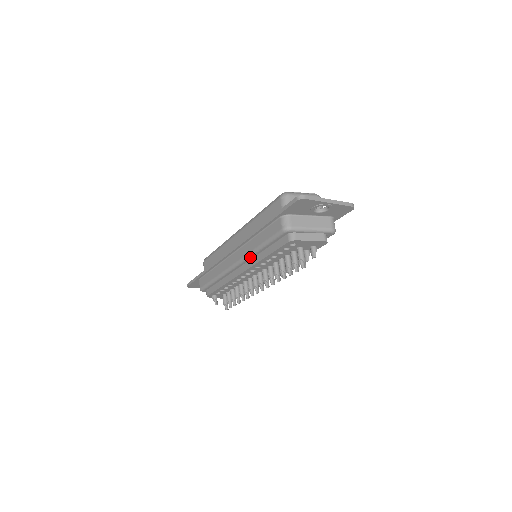
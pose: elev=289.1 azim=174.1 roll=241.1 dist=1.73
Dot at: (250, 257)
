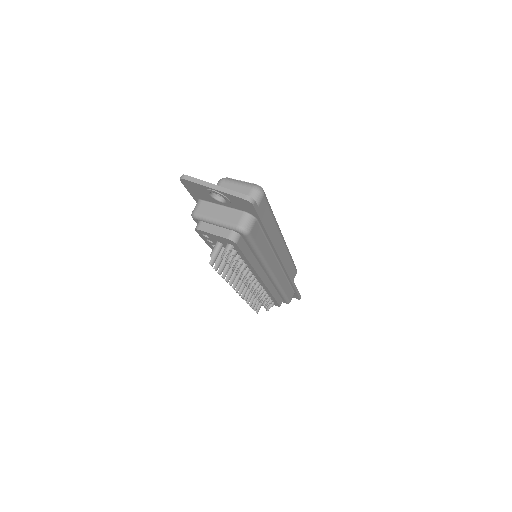
Dot at: occluded
